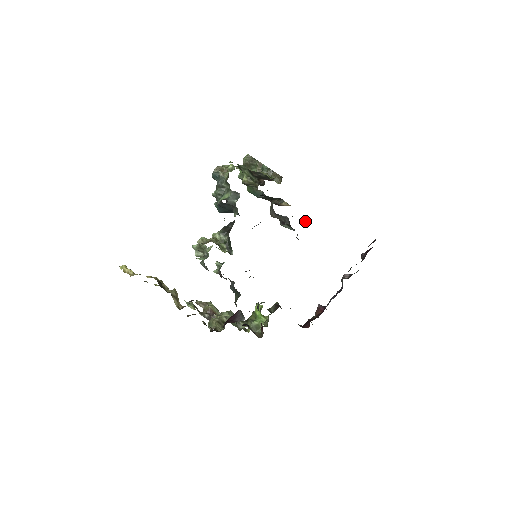
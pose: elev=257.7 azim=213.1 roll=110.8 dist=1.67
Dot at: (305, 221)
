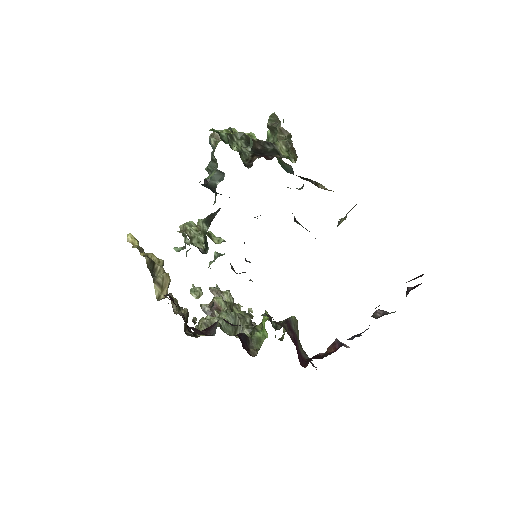
Dot at: (341, 218)
